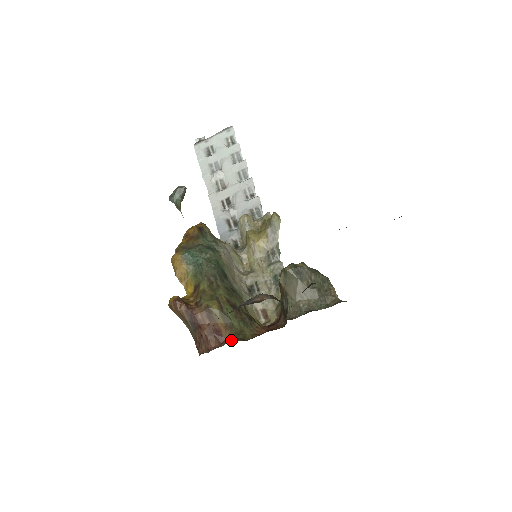
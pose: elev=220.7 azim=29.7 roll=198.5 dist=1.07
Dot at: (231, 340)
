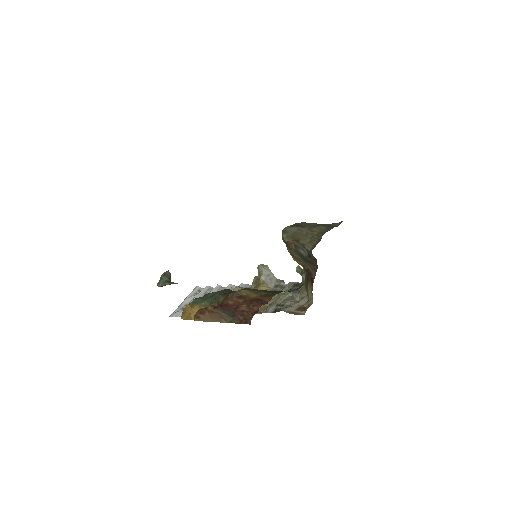
Dot at: (274, 295)
